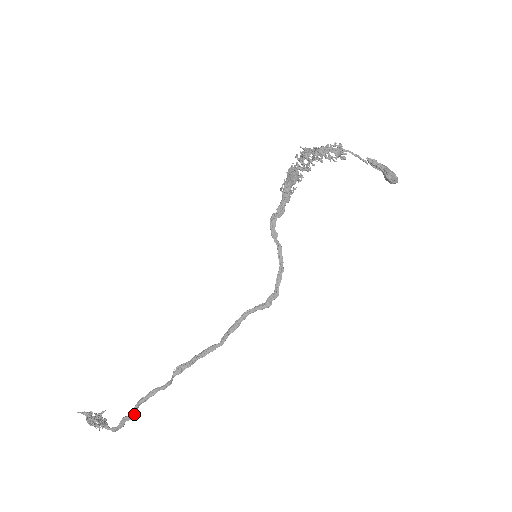
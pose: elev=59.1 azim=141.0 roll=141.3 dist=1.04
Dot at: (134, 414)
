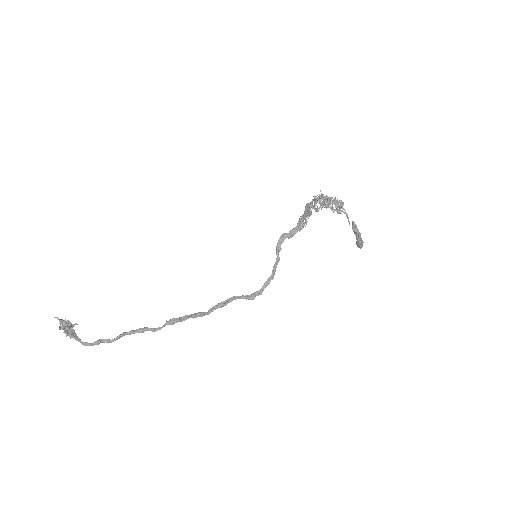
Dot at: occluded
